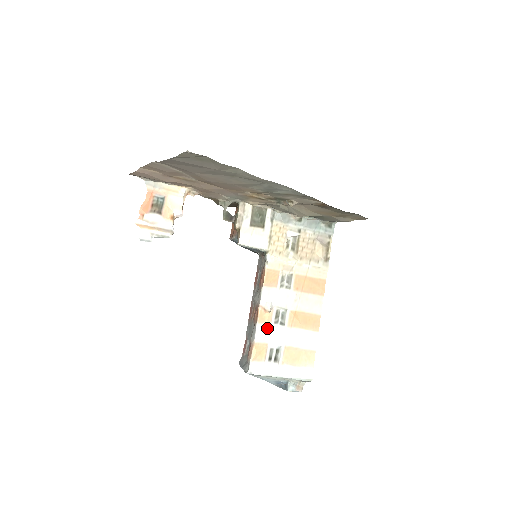
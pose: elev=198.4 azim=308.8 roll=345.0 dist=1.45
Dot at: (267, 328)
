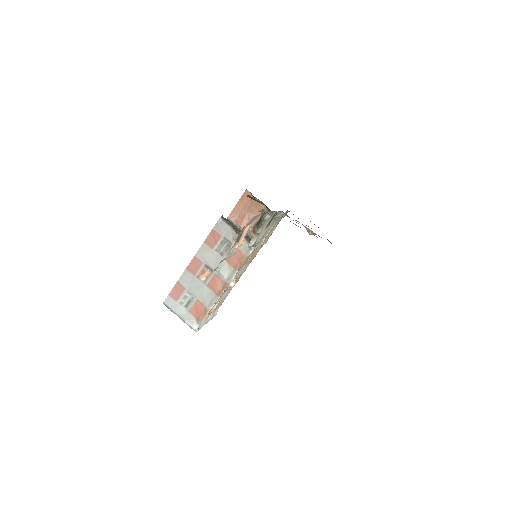
Dot at: occluded
